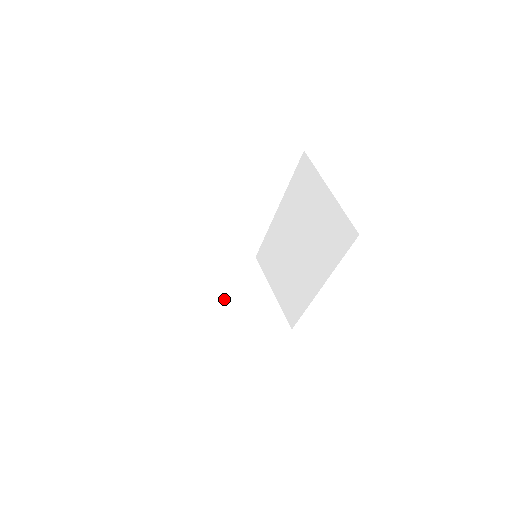
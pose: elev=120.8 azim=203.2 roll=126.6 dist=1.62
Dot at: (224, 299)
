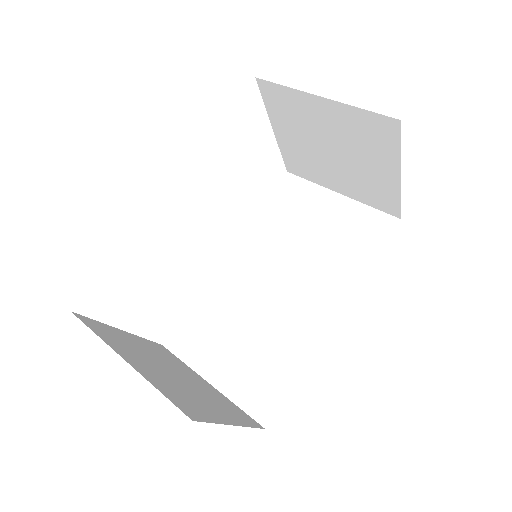
Dot at: (156, 364)
